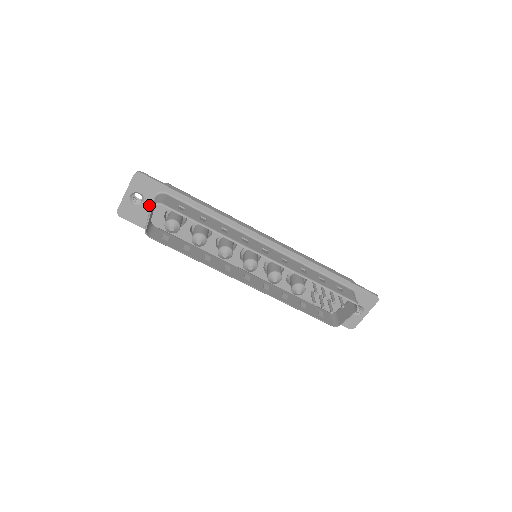
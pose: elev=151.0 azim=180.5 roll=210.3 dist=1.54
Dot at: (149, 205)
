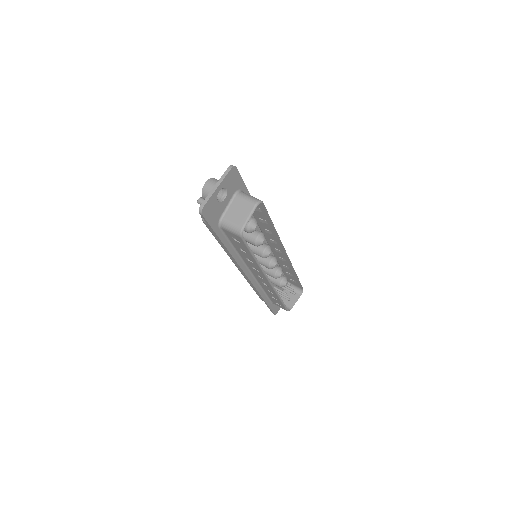
Dot at: (227, 203)
